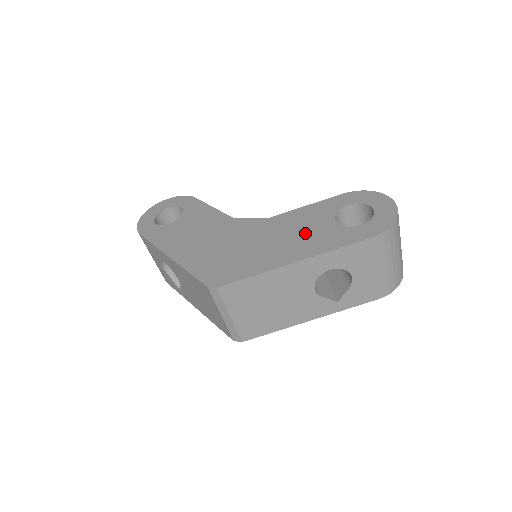
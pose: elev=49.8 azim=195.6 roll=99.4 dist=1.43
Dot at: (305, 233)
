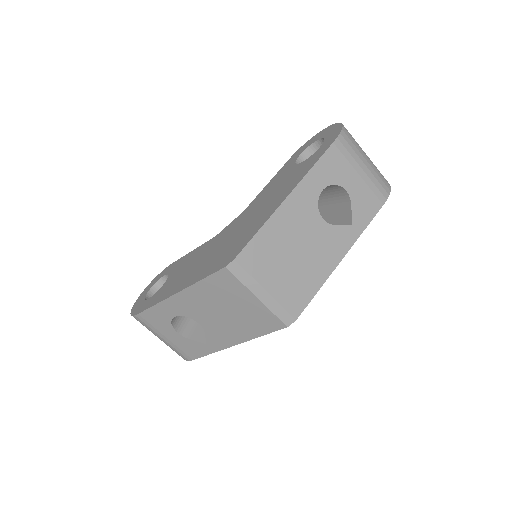
Dot at: (281, 186)
